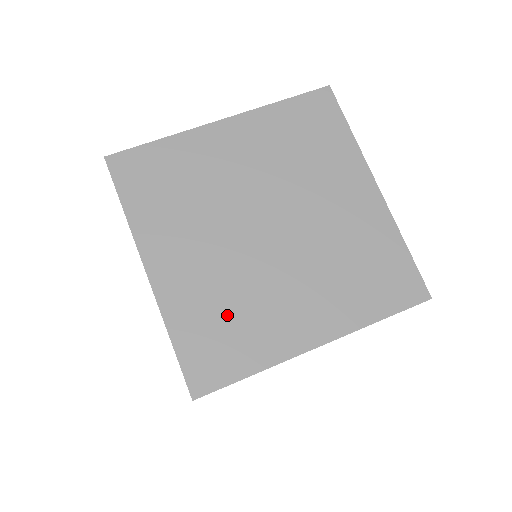
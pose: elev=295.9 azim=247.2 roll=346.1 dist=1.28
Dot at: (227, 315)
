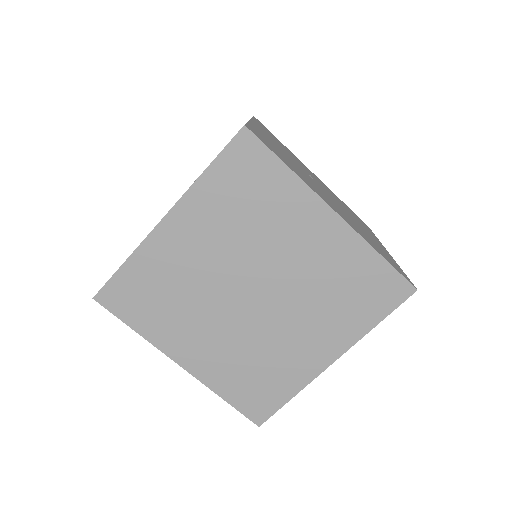
Dot at: (254, 369)
